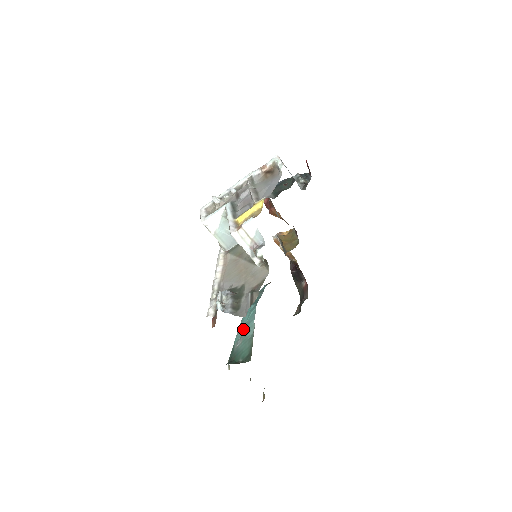
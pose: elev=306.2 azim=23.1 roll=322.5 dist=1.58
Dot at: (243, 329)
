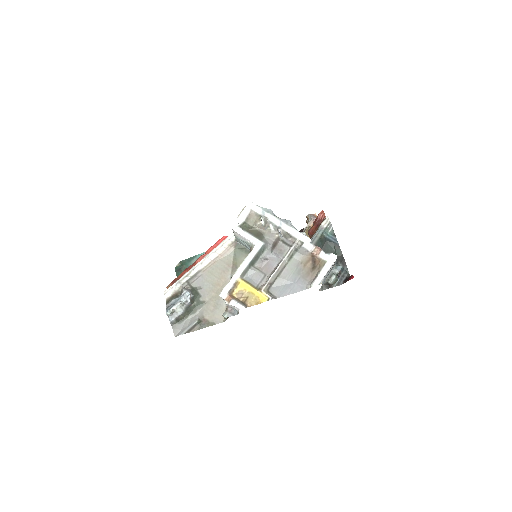
Dot at: occluded
